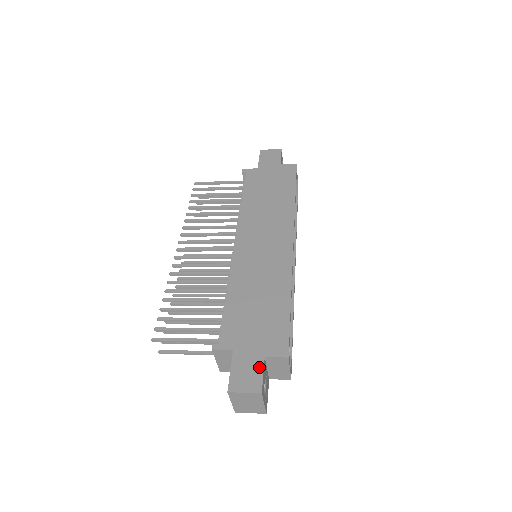
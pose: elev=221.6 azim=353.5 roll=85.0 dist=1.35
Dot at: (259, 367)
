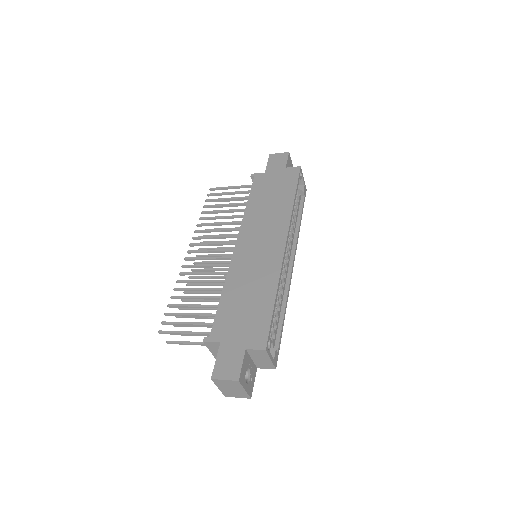
Dot at: (240, 358)
